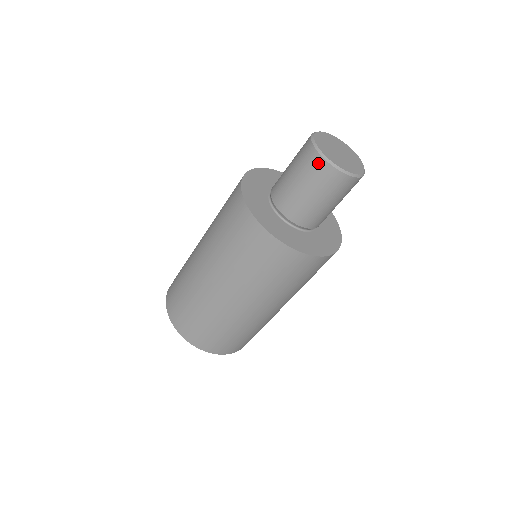
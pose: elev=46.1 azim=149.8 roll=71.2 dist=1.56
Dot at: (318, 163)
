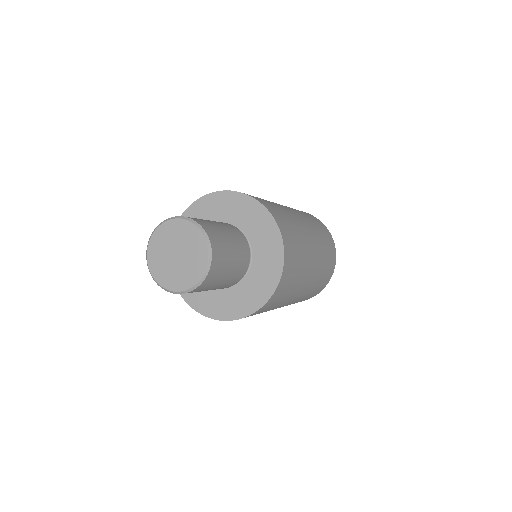
Dot at: occluded
